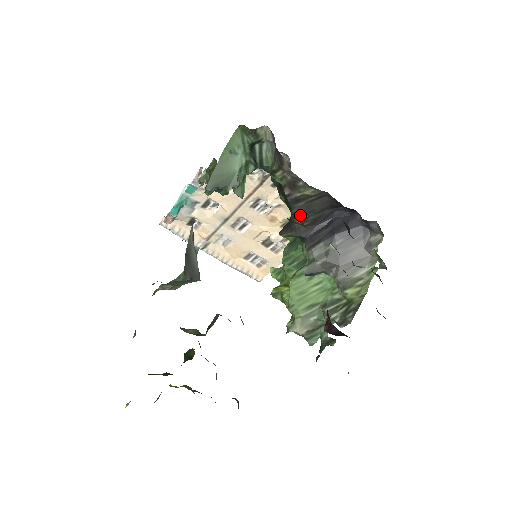
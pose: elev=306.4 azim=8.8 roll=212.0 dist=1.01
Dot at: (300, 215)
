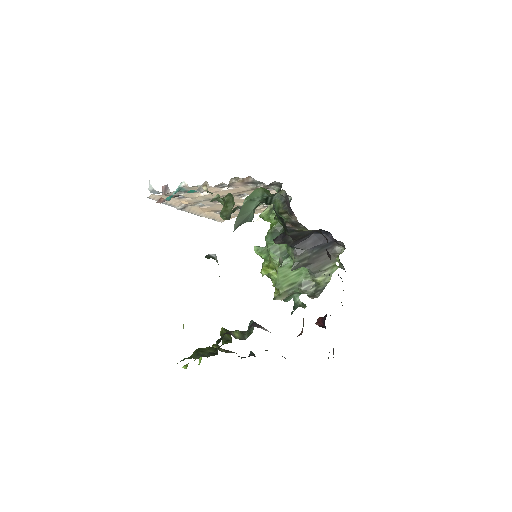
Dot at: (293, 236)
